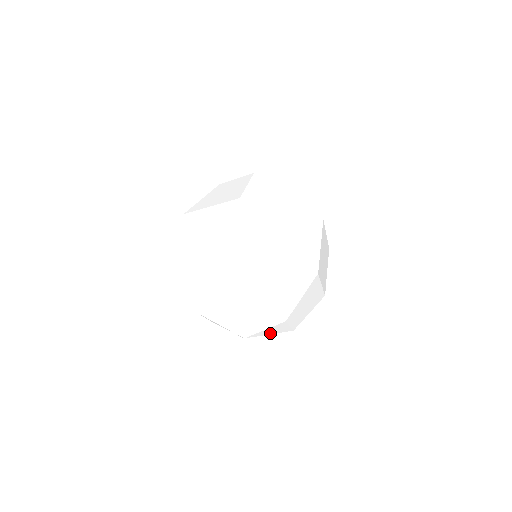
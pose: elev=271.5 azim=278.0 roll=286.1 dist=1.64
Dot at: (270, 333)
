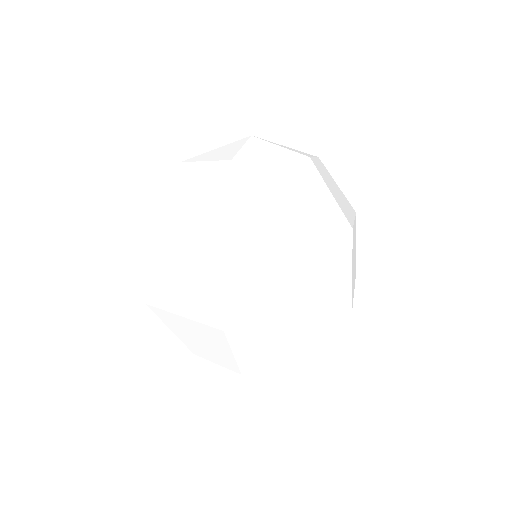
Dot at: occluded
